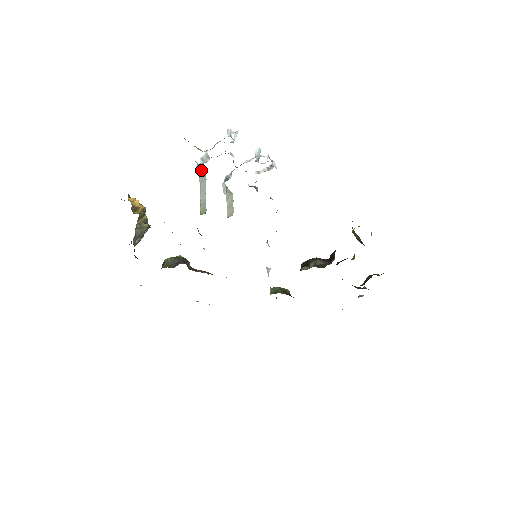
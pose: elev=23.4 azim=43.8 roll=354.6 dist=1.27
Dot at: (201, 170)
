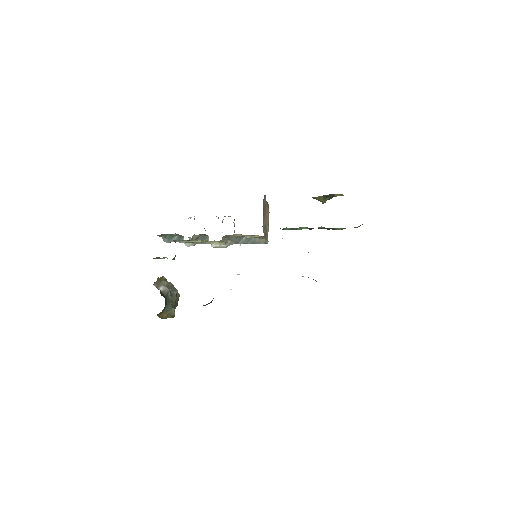
Dot at: occluded
